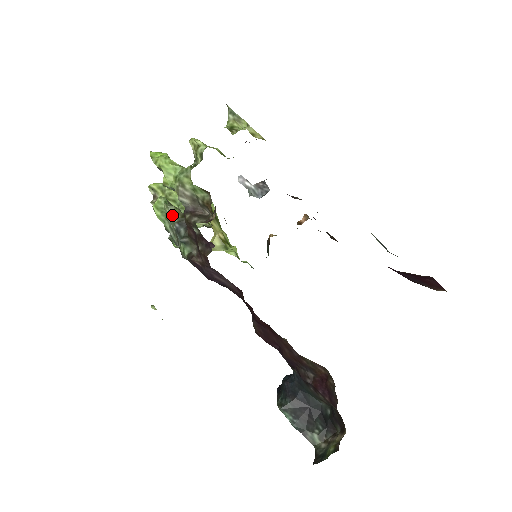
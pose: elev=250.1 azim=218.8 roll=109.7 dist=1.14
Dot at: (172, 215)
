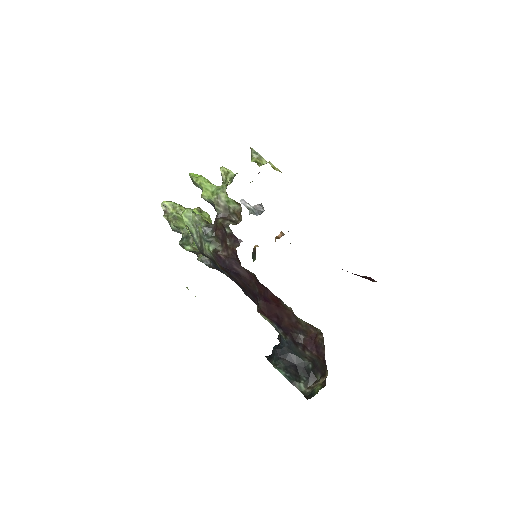
Dot at: (200, 221)
